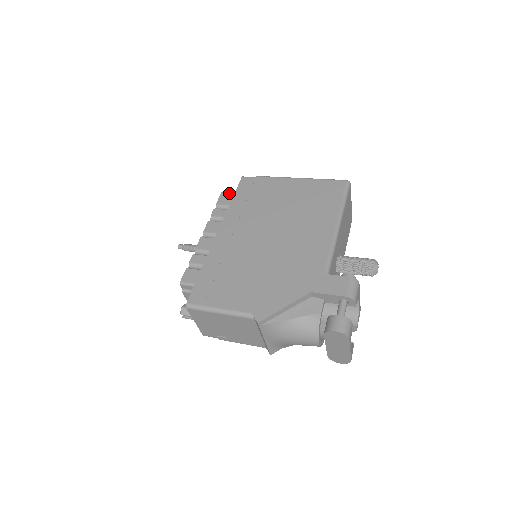
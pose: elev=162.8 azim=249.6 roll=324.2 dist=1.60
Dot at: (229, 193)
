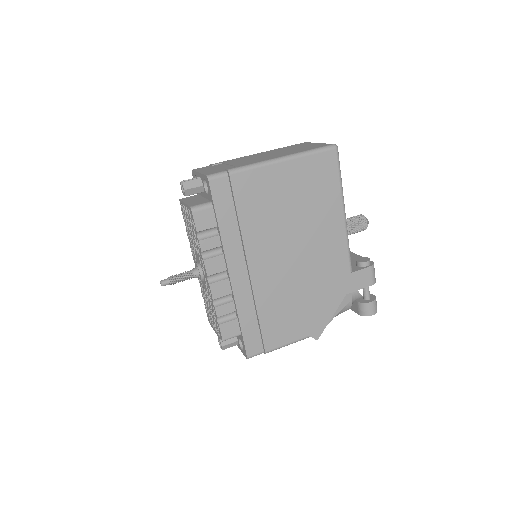
Dot at: (203, 210)
